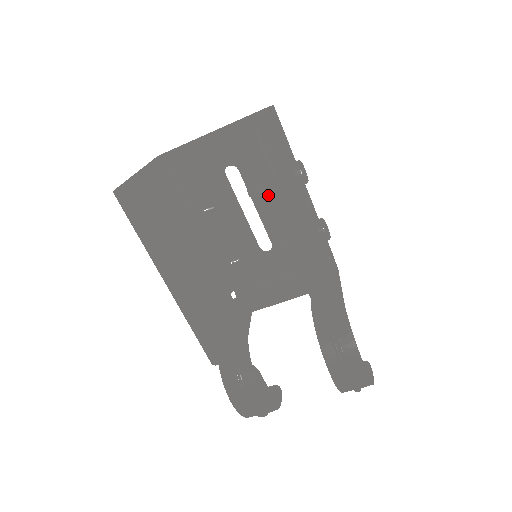
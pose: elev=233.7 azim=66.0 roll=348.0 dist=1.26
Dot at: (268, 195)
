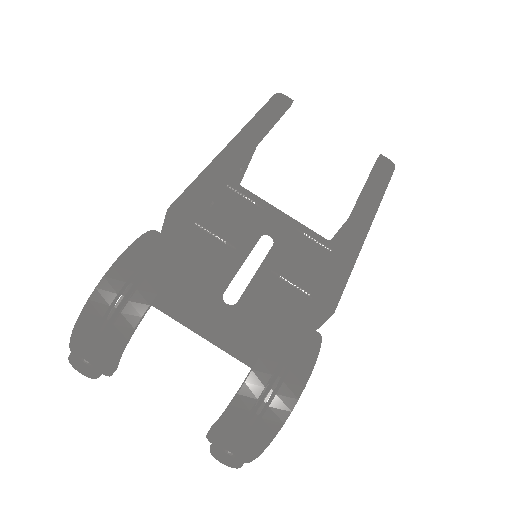
Dot at: (369, 183)
